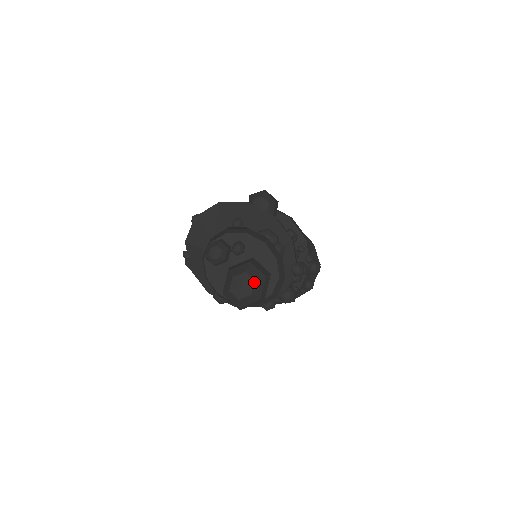
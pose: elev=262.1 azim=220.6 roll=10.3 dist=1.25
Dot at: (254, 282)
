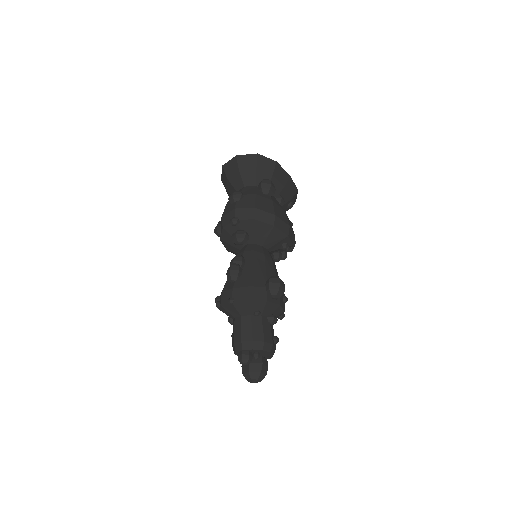
Dot at: occluded
